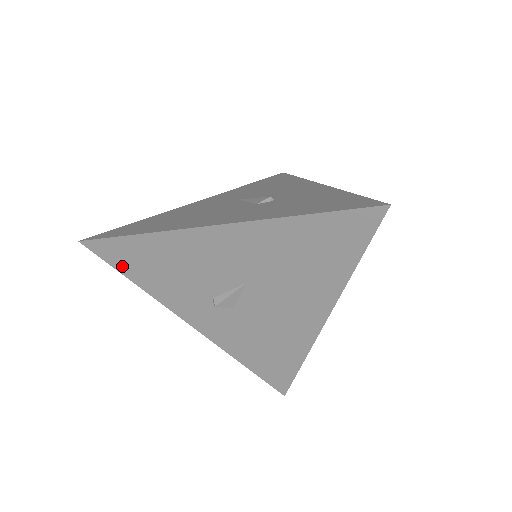
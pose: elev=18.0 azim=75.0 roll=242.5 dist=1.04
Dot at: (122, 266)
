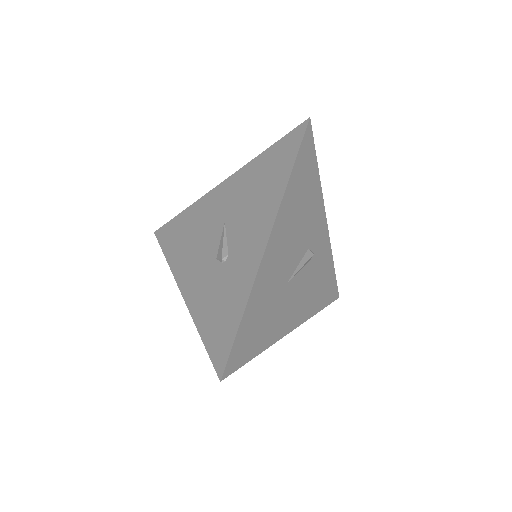
Dot at: occluded
